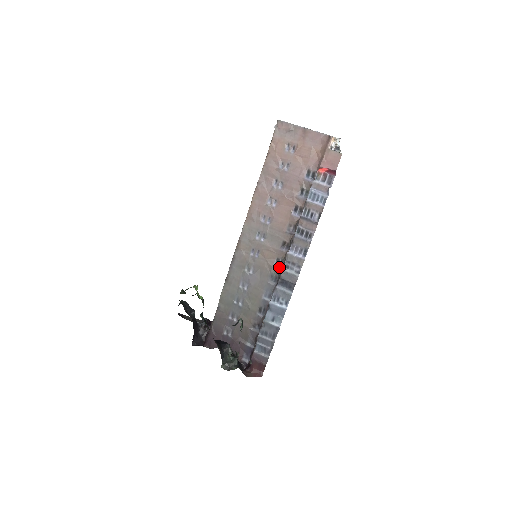
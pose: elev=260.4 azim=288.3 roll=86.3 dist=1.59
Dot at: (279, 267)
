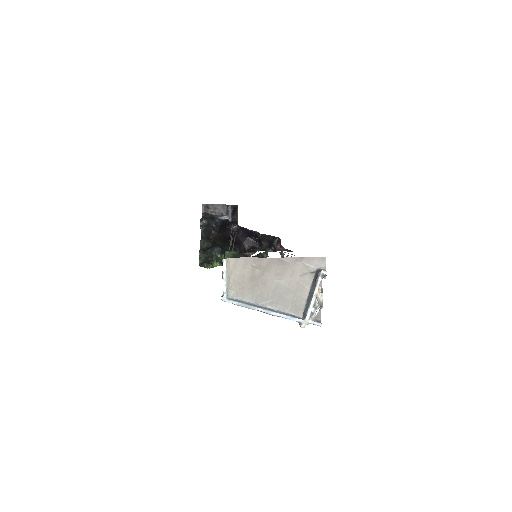
Dot at: occluded
